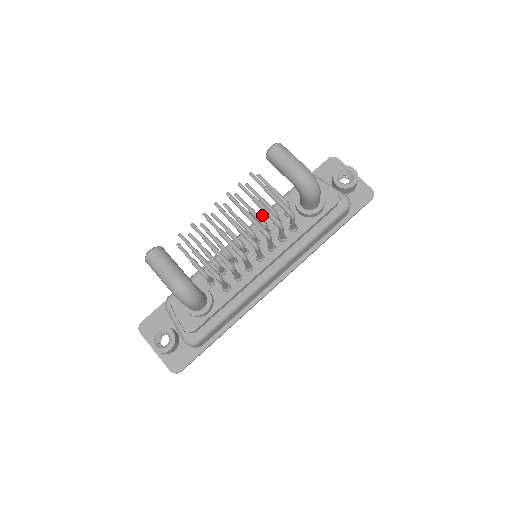
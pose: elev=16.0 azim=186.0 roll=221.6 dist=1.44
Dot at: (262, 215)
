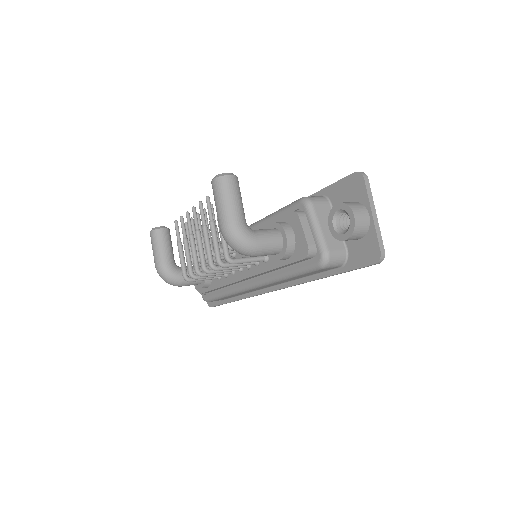
Dot at: (257, 222)
